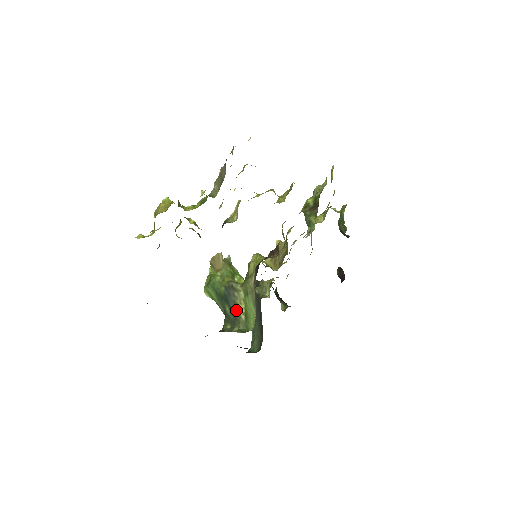
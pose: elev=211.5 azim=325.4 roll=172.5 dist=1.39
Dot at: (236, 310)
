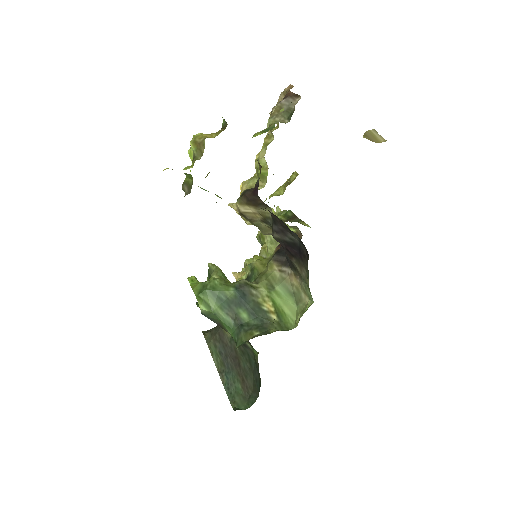
Dot at: (260, 311)
